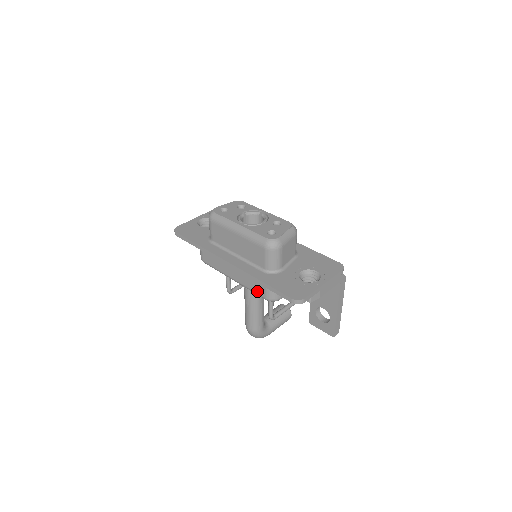
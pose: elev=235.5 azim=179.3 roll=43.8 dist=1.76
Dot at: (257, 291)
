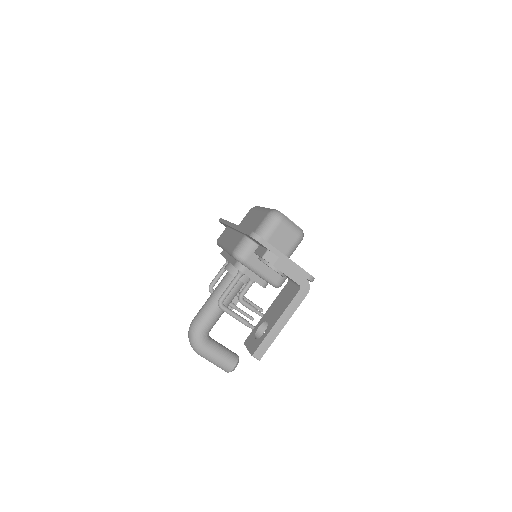
Dot at: (233, 247)
